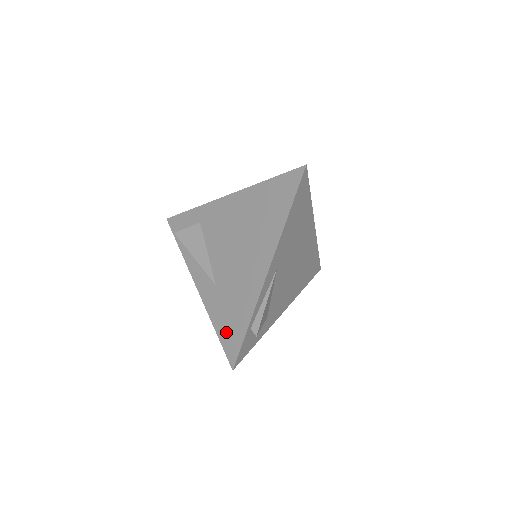
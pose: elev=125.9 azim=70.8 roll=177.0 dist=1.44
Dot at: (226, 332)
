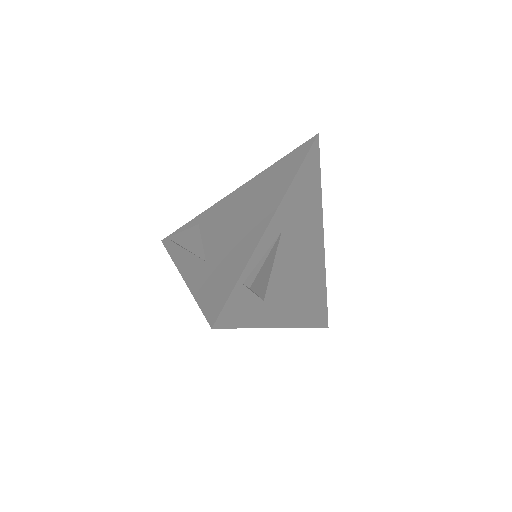
Dot at: (210, 295)
